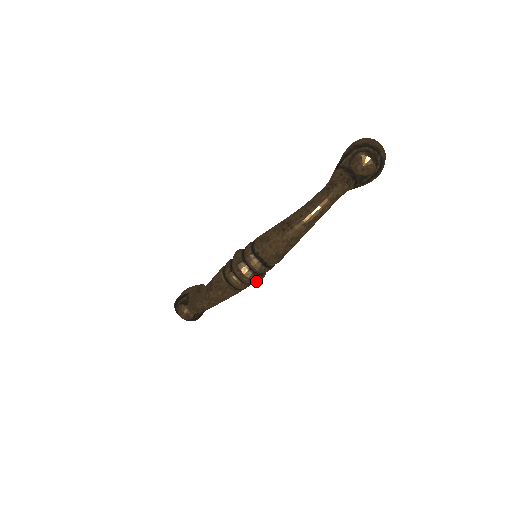
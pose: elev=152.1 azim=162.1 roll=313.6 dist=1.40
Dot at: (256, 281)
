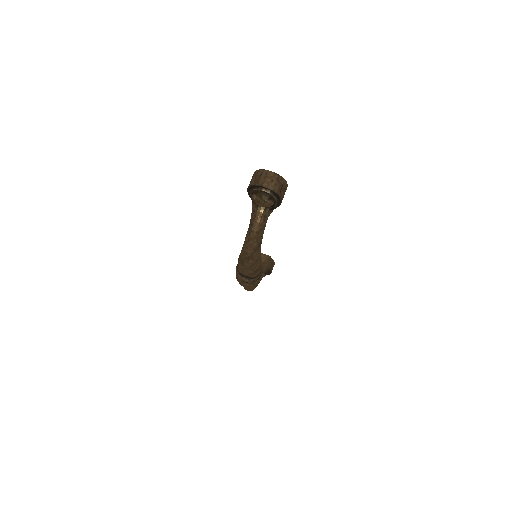
Dot at: (257, 283)
